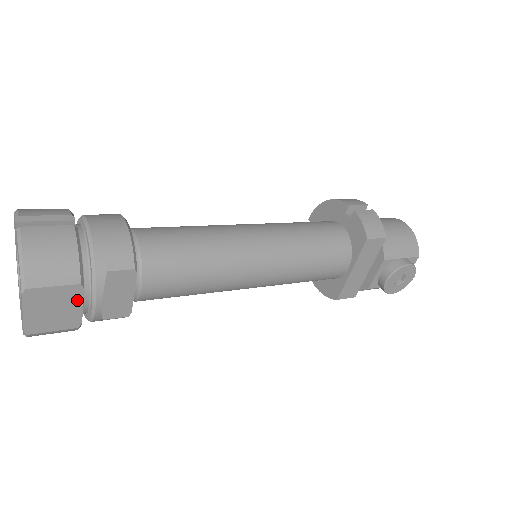
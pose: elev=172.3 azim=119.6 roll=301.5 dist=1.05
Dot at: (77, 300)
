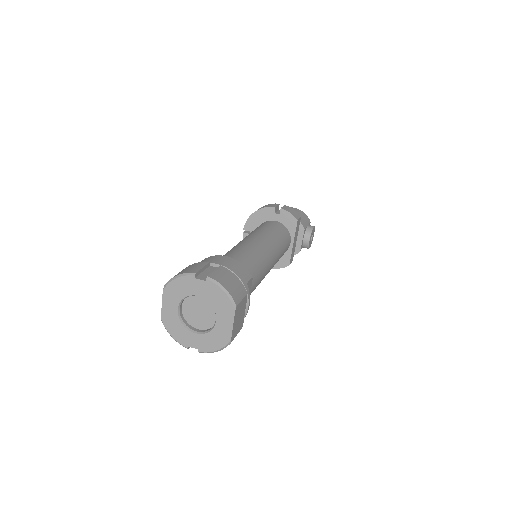
Dot at: (245, 307)
